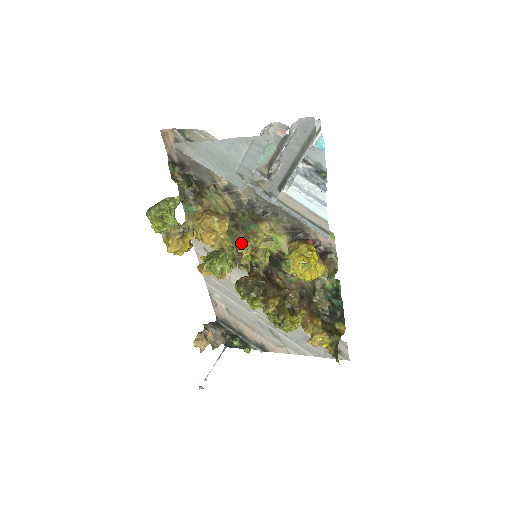
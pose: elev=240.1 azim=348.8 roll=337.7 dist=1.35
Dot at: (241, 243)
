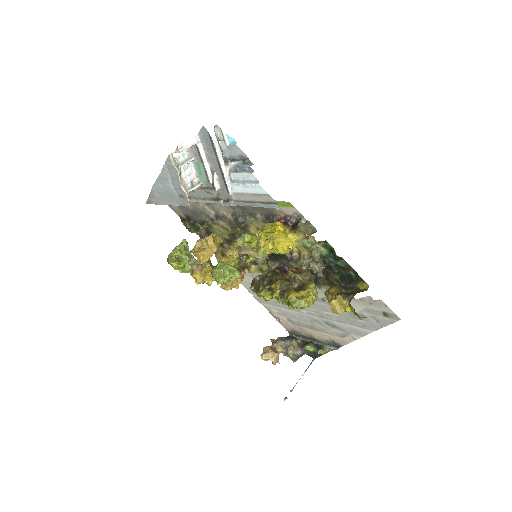
Dot at: occluded
